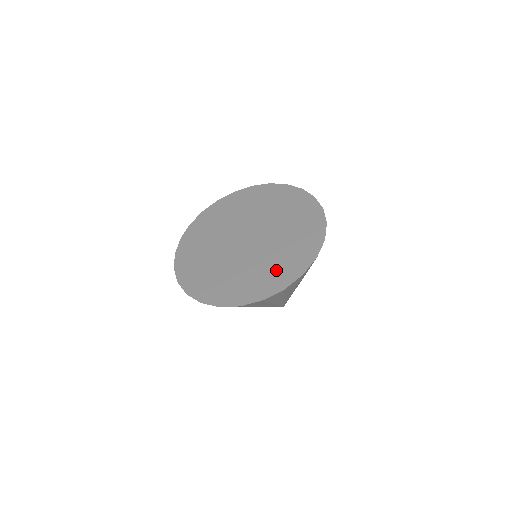
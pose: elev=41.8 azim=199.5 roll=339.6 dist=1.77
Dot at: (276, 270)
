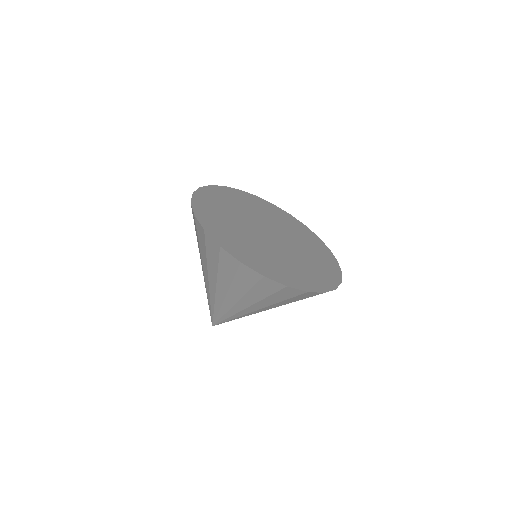
Dot at: (321, 259)
